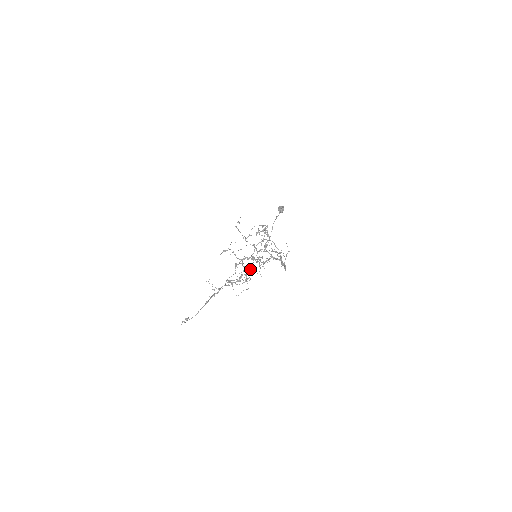
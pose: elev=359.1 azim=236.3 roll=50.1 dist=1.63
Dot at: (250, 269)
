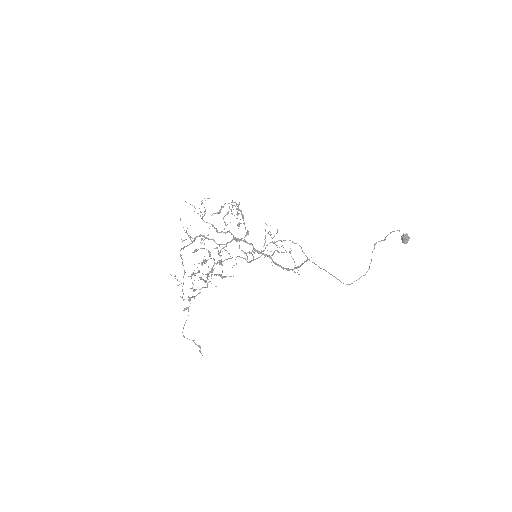
Dot at: (209, 256)
